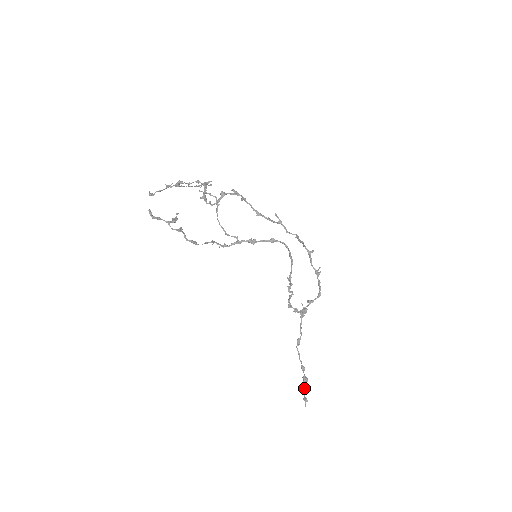
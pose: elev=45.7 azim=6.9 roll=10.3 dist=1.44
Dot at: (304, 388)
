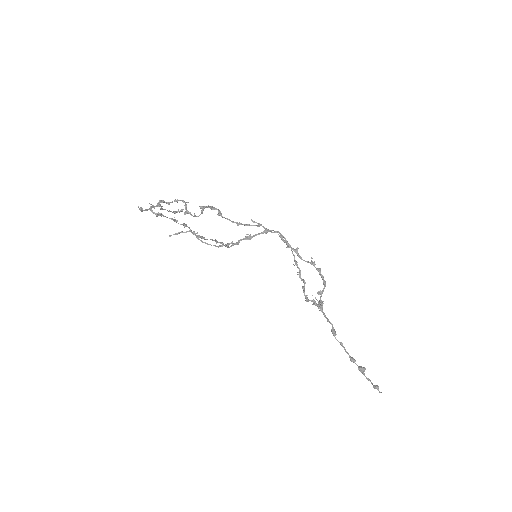
Dot at: (366, 377)
